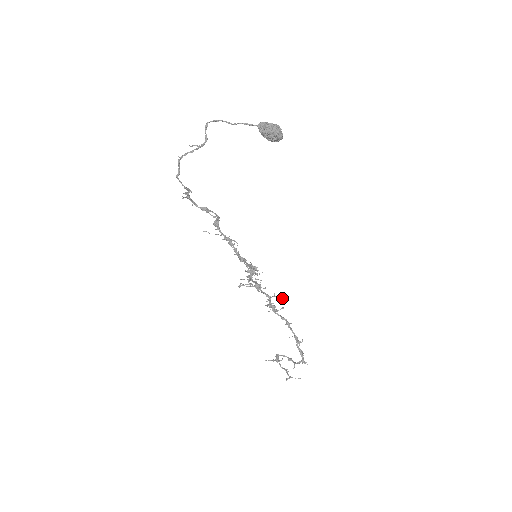
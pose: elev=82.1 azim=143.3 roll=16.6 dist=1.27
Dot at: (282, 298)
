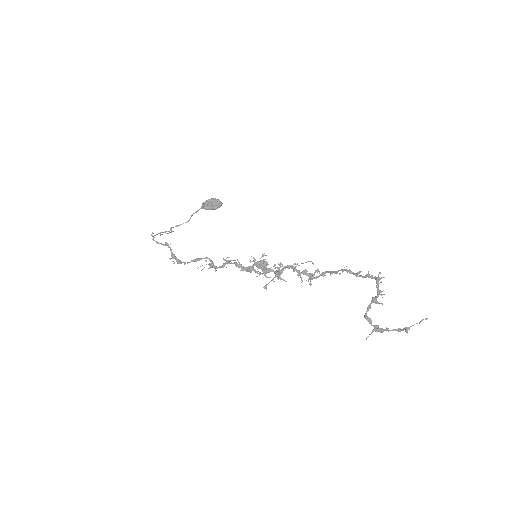
Dot at: (306, 262)
